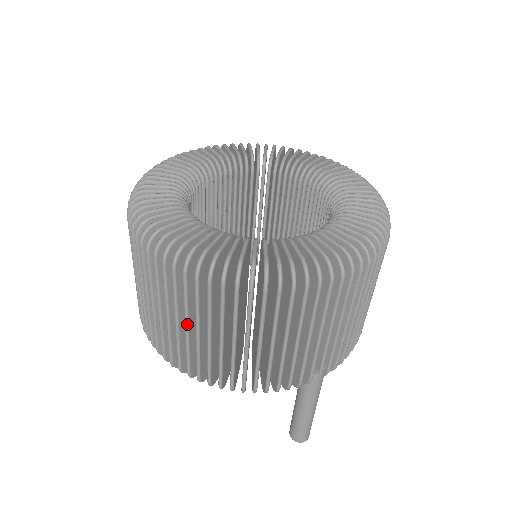
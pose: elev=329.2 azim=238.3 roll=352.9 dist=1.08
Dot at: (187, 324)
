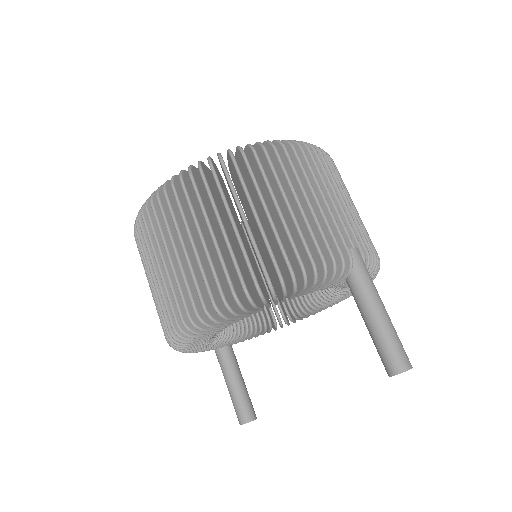
Dot at: (210, 226)
